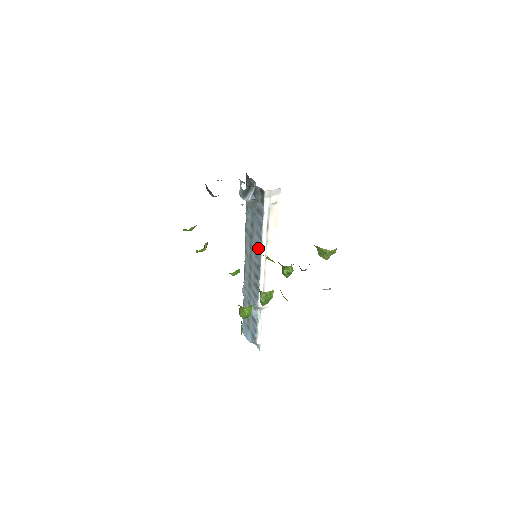
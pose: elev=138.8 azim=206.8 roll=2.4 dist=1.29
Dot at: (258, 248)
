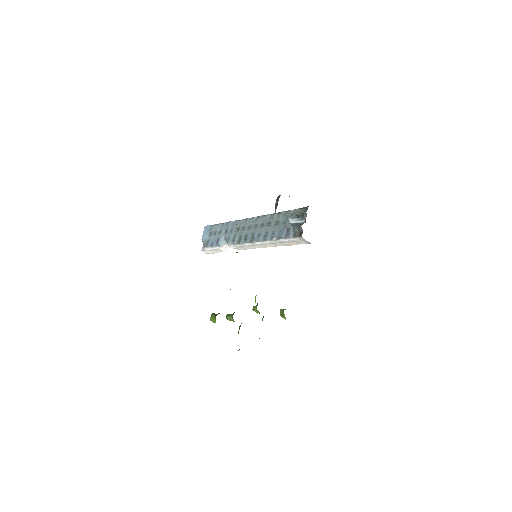
Dot at: (264, 236)
